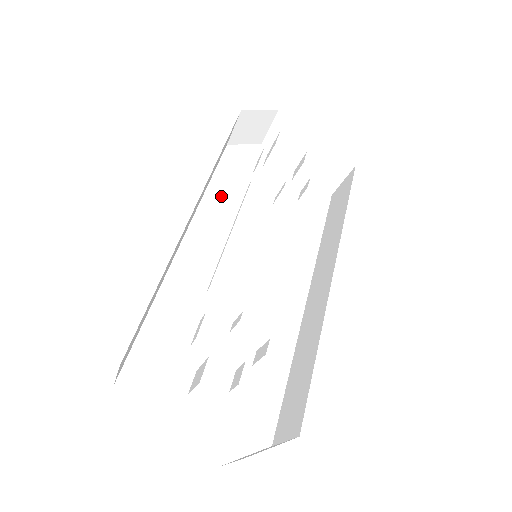
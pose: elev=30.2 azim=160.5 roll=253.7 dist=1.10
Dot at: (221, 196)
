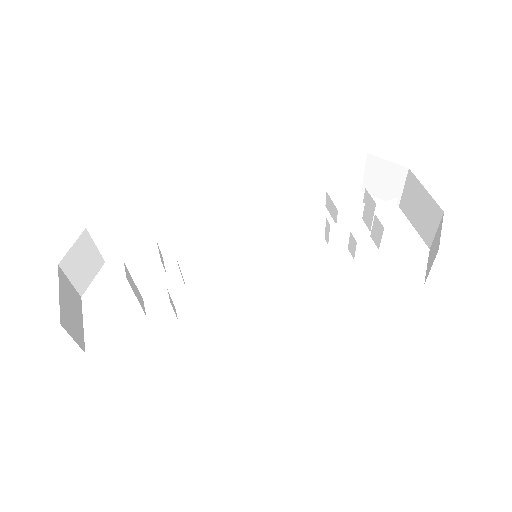
Dot at: (307, 219)
